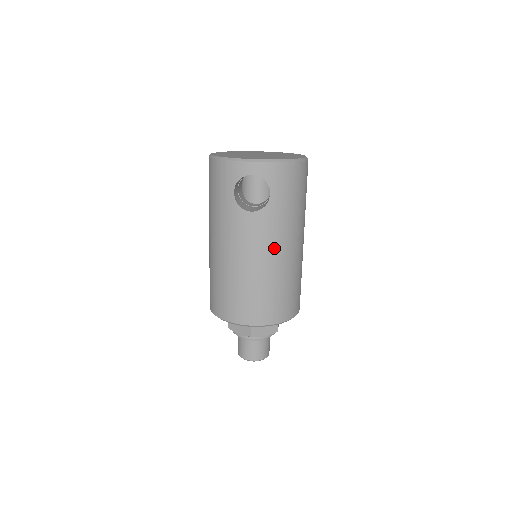
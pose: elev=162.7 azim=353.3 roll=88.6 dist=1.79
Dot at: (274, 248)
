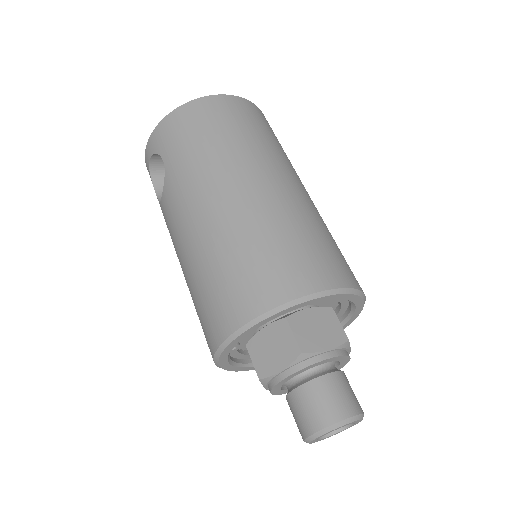
Dot at: (191, 214)
